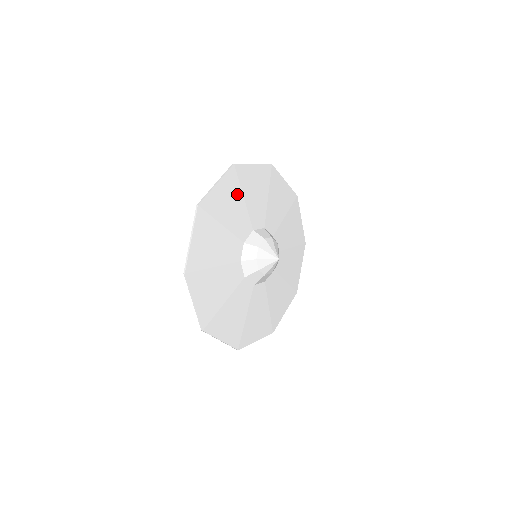
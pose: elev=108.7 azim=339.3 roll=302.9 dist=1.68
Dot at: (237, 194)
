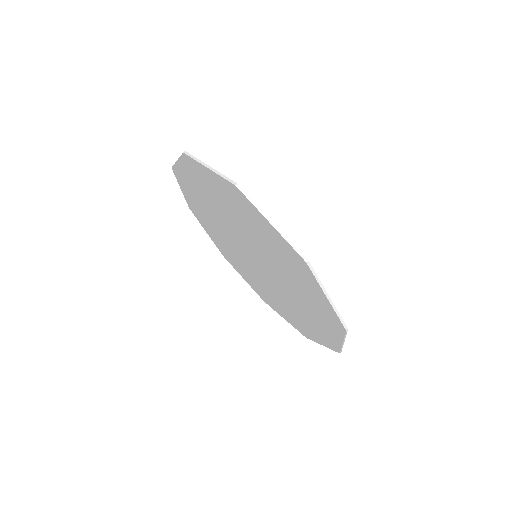
Dot at: occluded
